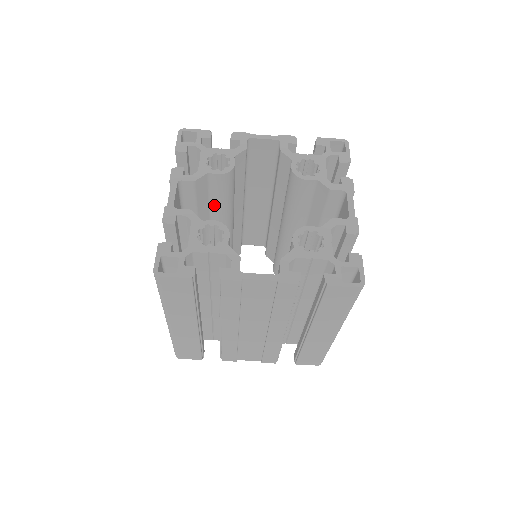
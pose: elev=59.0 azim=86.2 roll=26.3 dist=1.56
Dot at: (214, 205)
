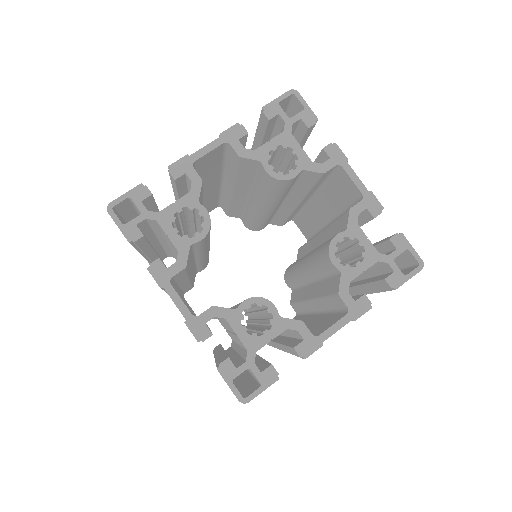
Dot at: (257, 185)
